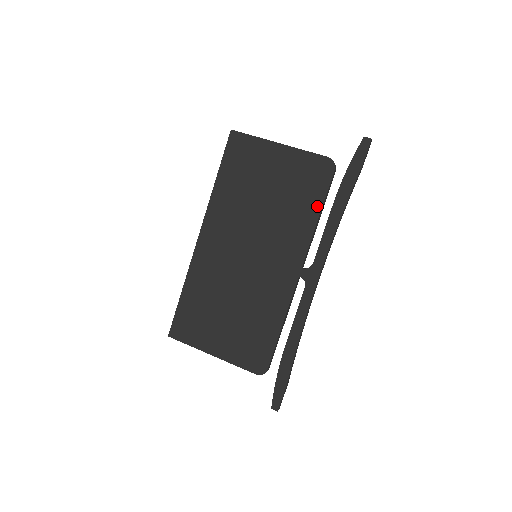
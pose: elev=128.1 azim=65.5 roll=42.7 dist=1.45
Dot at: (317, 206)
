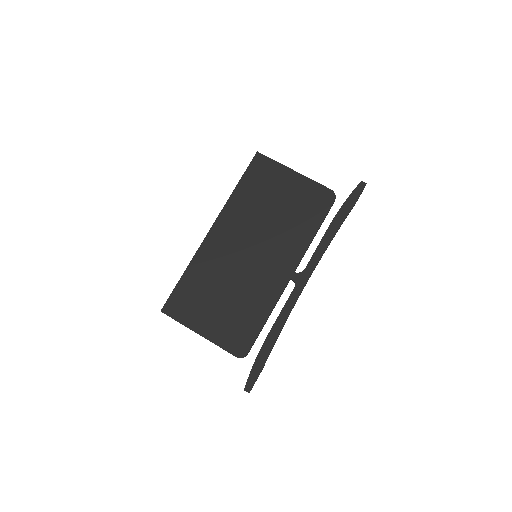
Dot at: (316, 225)
